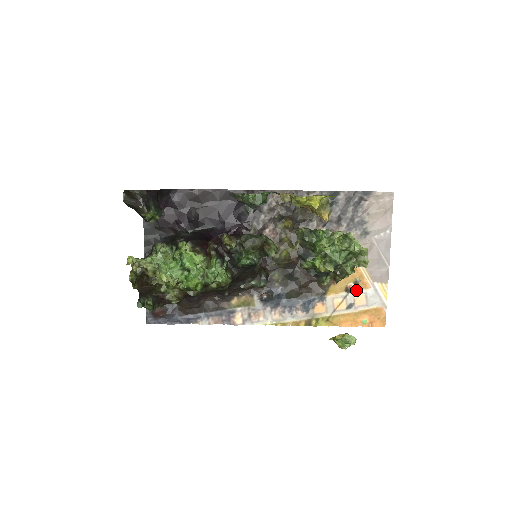
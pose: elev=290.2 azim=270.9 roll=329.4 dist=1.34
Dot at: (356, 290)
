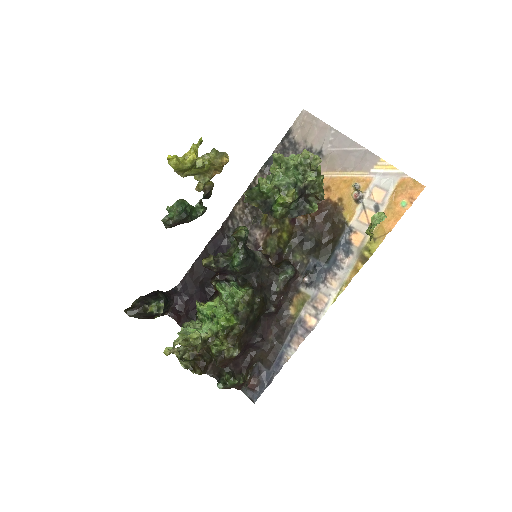
Dot at: (365, 193)
